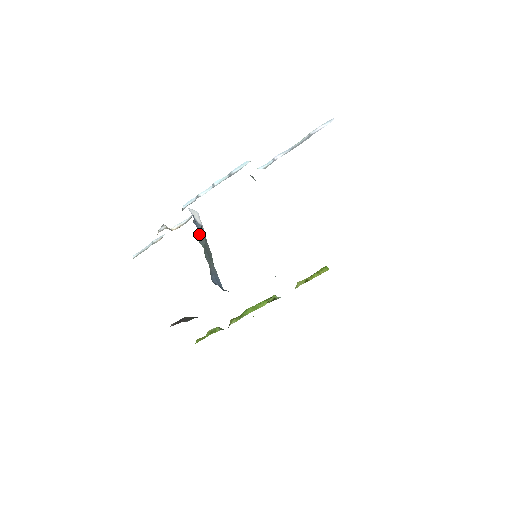
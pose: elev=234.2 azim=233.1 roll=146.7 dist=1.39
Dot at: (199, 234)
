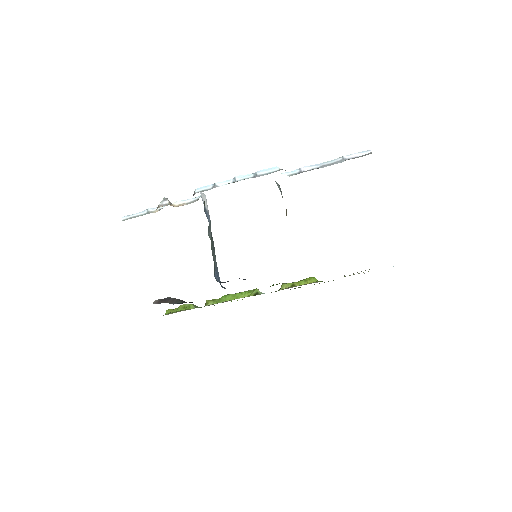
Dot at: (209, 225)
